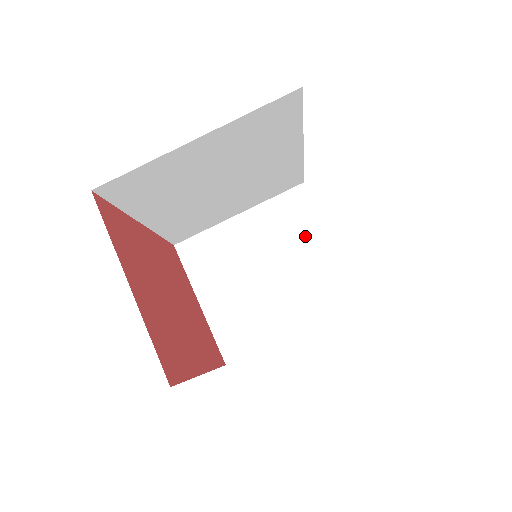
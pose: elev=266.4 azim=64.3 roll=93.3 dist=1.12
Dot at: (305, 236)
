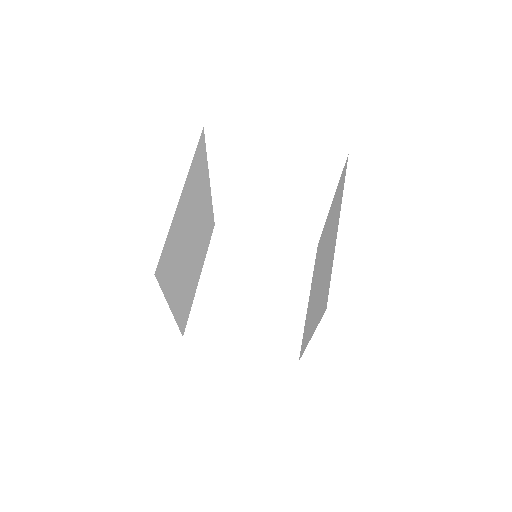
Dot at: (250, 249)
